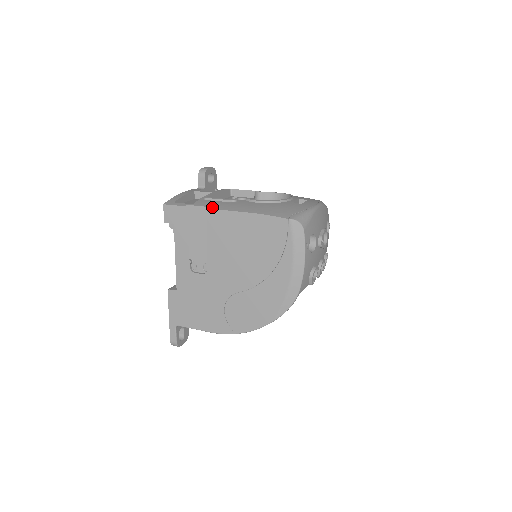
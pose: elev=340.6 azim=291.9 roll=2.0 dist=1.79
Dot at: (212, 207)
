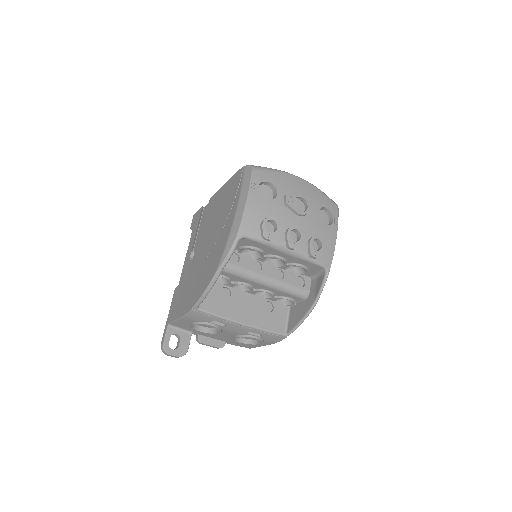
Dot at: occluded
